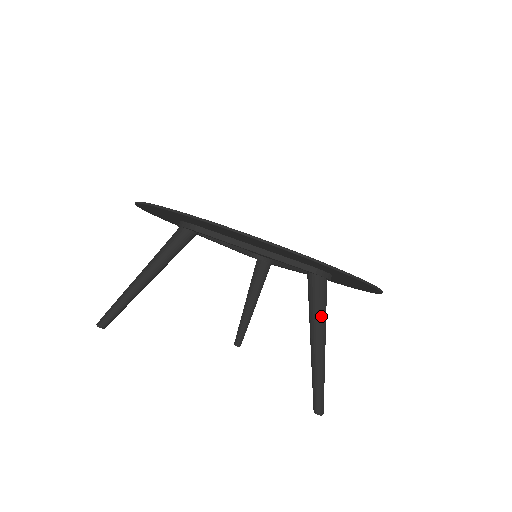
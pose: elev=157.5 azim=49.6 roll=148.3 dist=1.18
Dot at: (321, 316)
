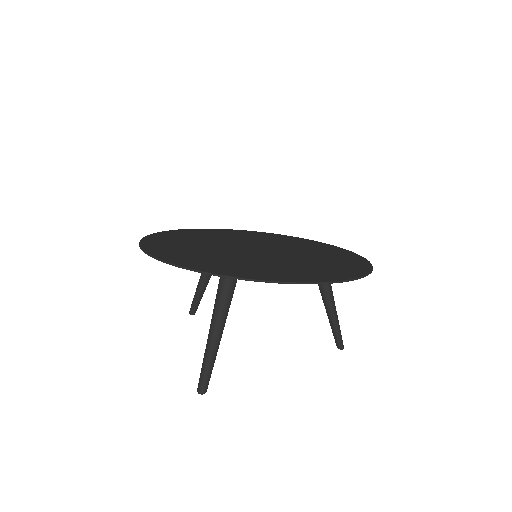
Dot at: (331, 289)
